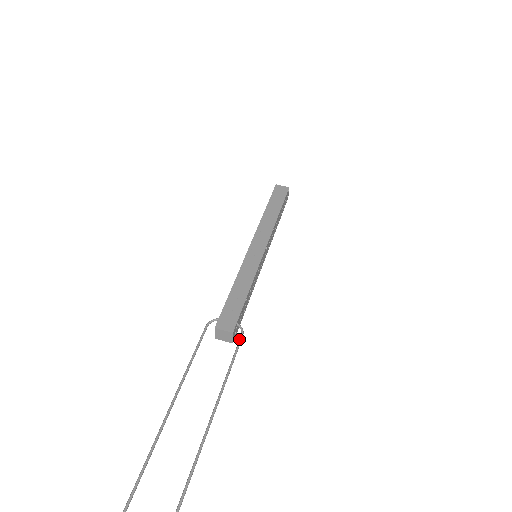
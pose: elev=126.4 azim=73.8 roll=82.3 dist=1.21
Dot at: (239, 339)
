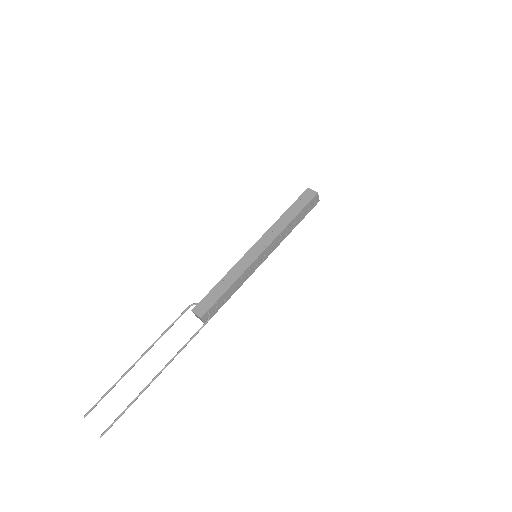
Dot at: (203, 324)
